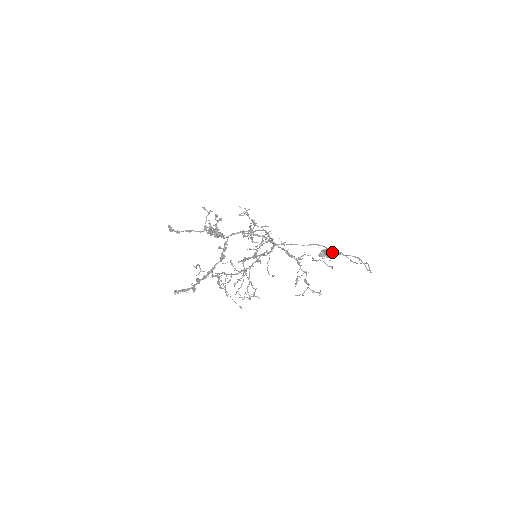
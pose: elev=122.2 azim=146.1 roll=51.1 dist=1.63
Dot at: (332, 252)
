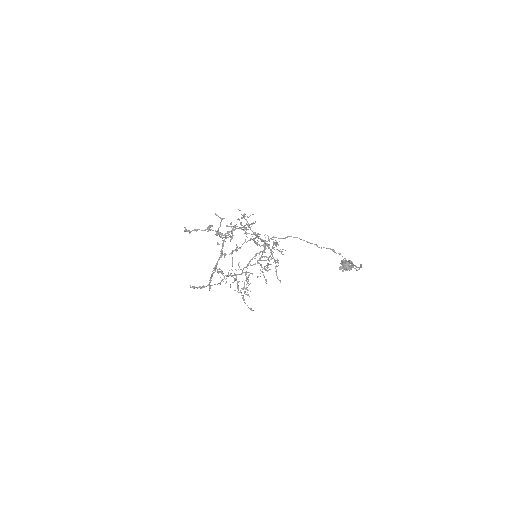
Dot at: (345, 262)
